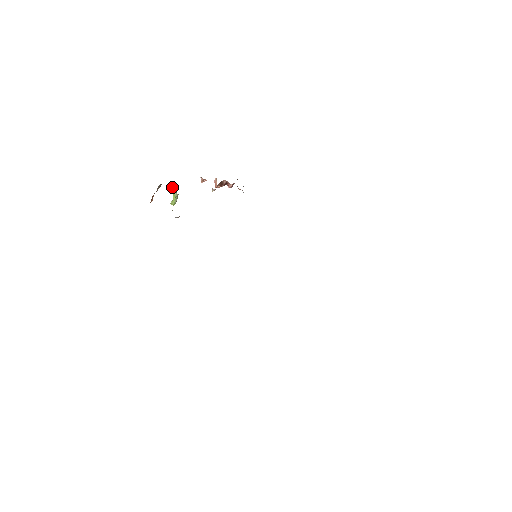
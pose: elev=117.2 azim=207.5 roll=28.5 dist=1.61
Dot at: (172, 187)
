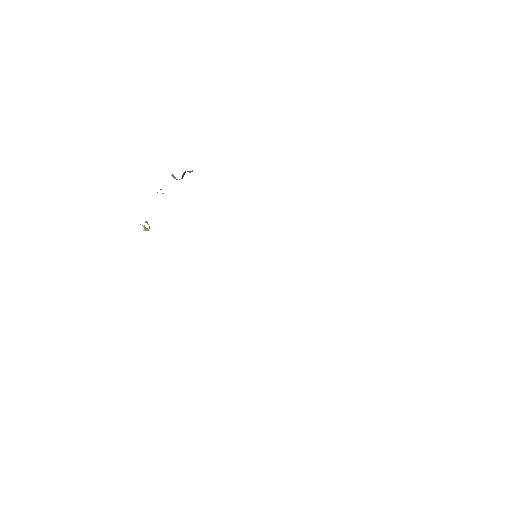
Dot at: (140, 224)
